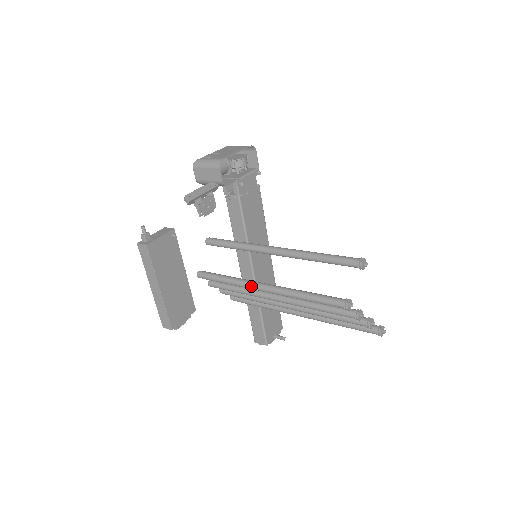
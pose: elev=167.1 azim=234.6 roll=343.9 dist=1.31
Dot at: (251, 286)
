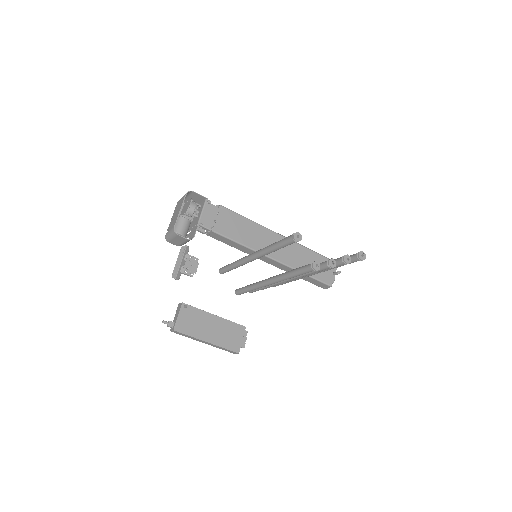
Dot at: (263, 286)
